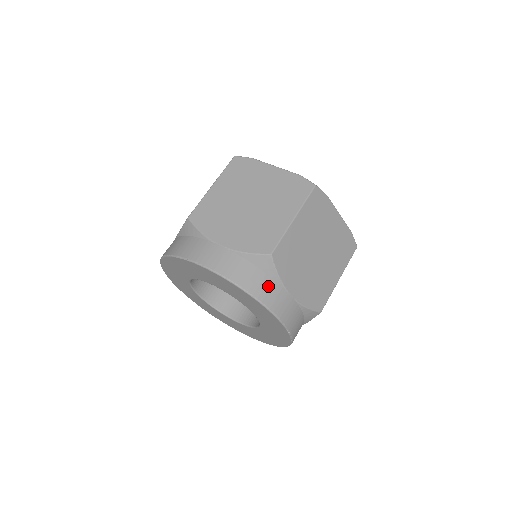
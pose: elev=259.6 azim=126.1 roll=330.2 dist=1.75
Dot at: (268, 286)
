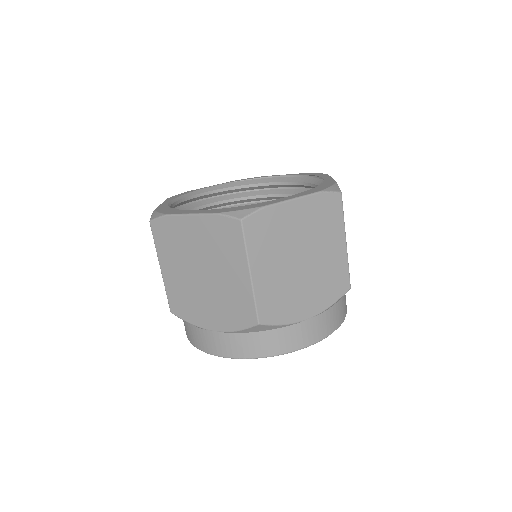
Dot at: (281, 337)
